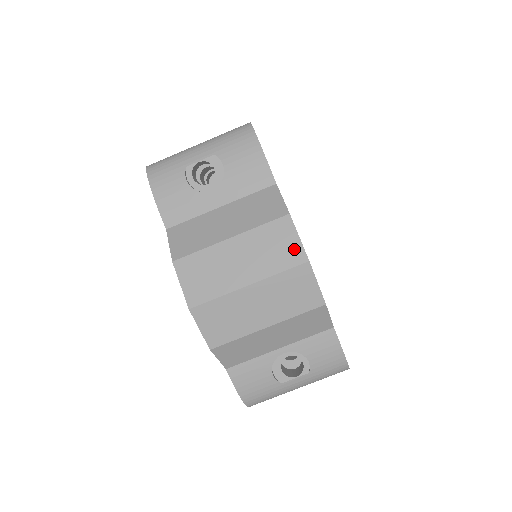
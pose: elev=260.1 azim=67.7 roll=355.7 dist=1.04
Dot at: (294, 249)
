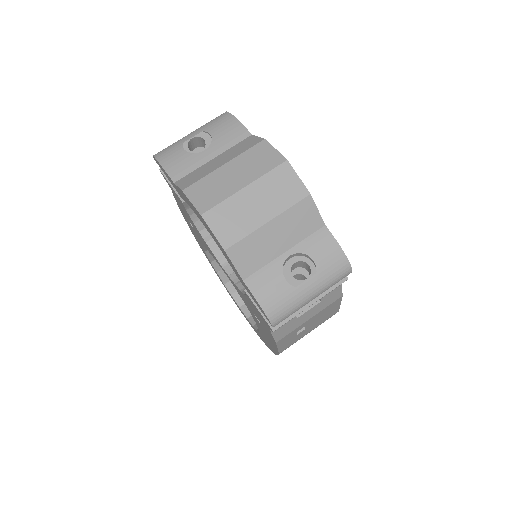
Dot at: (274, 157)
